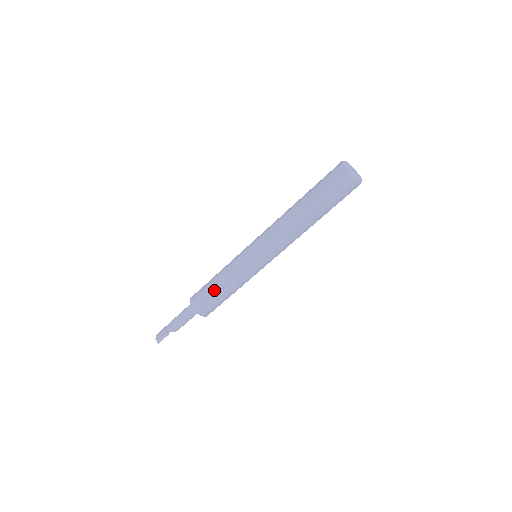
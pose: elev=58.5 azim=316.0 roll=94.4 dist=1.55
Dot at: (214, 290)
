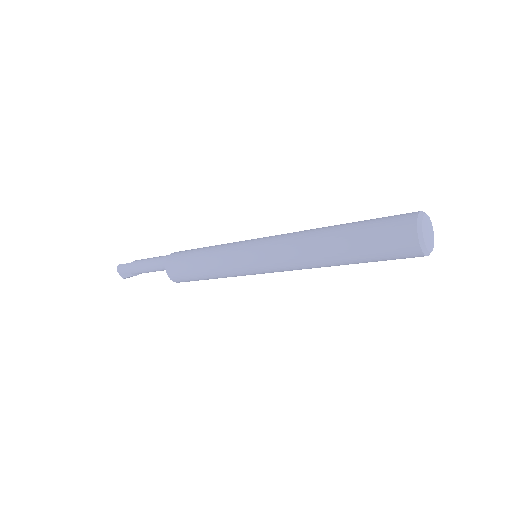
Dot at: occluded
